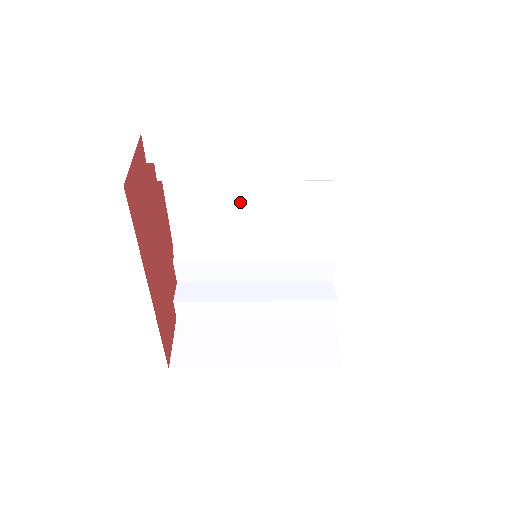
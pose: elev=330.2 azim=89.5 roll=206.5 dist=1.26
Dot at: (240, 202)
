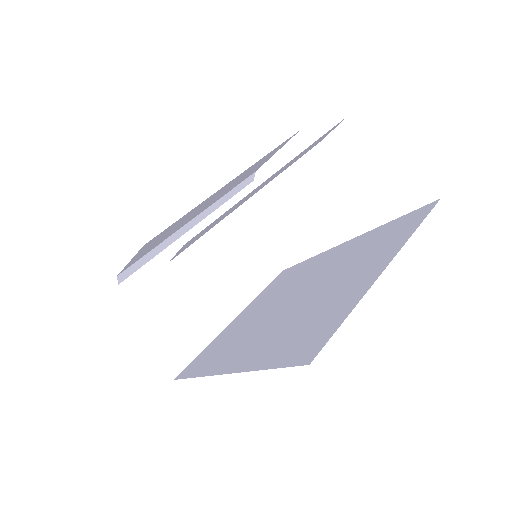
Dot at: (207, 202)
